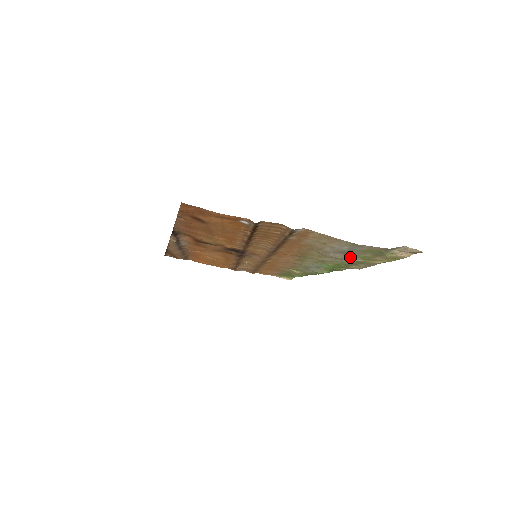
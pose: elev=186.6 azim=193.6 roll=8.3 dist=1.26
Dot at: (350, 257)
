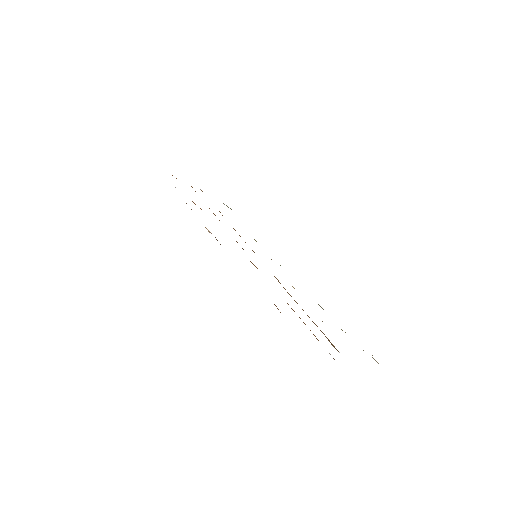
Dot at: occluded
